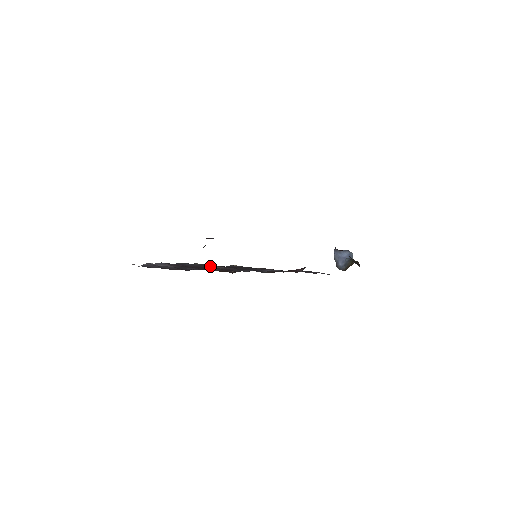
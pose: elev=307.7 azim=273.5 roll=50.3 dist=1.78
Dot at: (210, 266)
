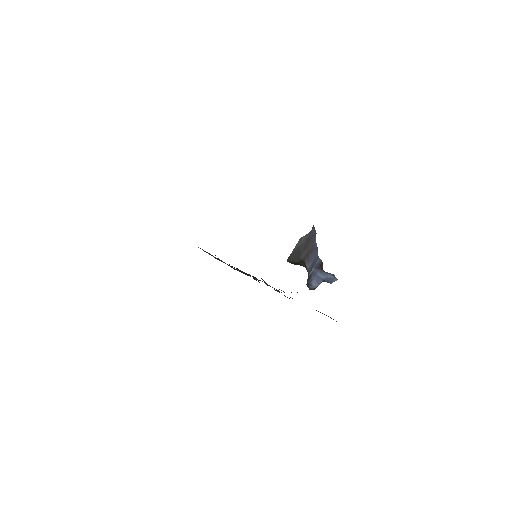
Dot at: occluded
